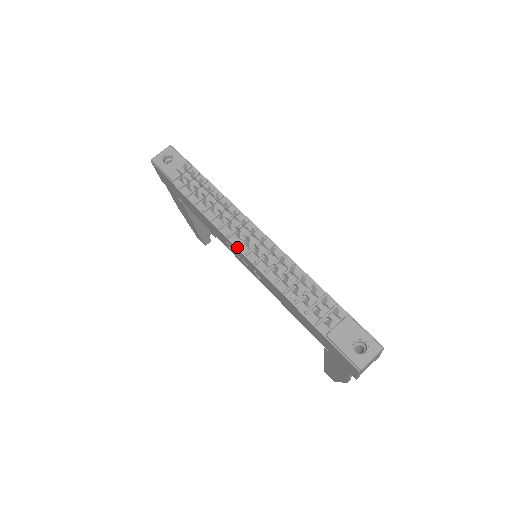
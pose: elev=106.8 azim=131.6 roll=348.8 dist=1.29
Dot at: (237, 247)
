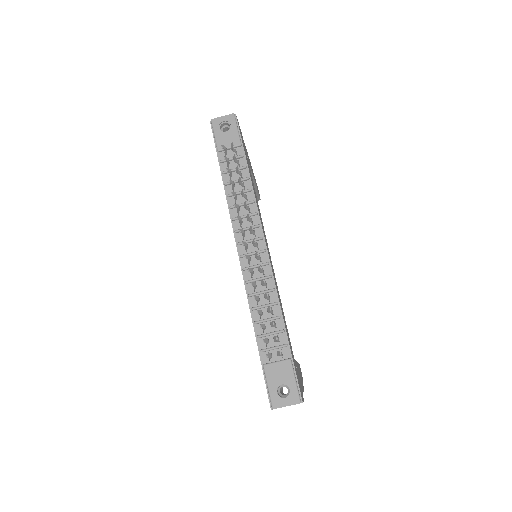
Dot at: (237, 245)
